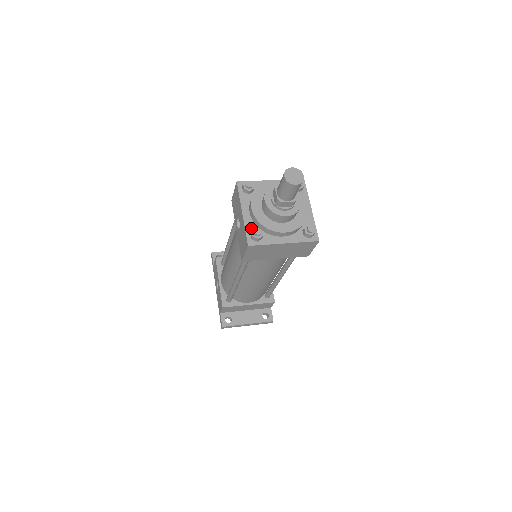
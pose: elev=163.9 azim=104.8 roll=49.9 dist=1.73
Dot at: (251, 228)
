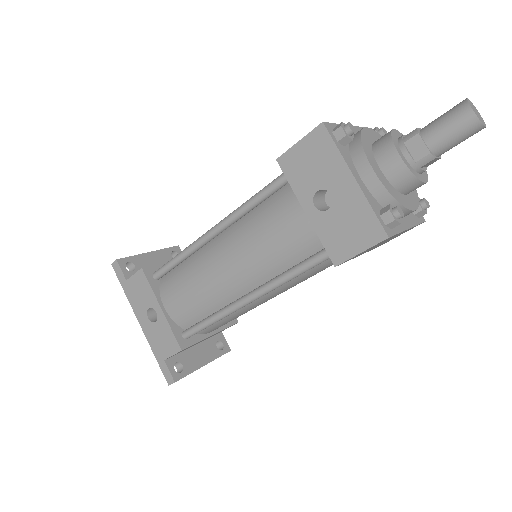
Dot at: (376, 206)
